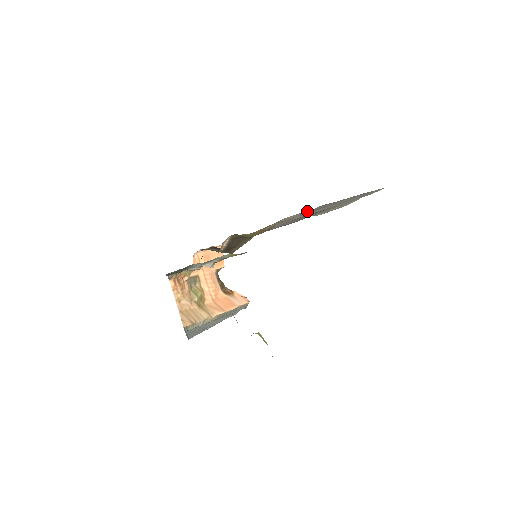
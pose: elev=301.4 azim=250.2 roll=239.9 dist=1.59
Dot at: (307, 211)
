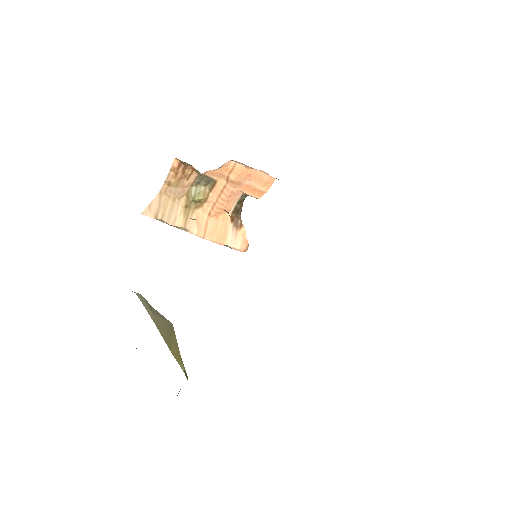
Dot at: occluded
